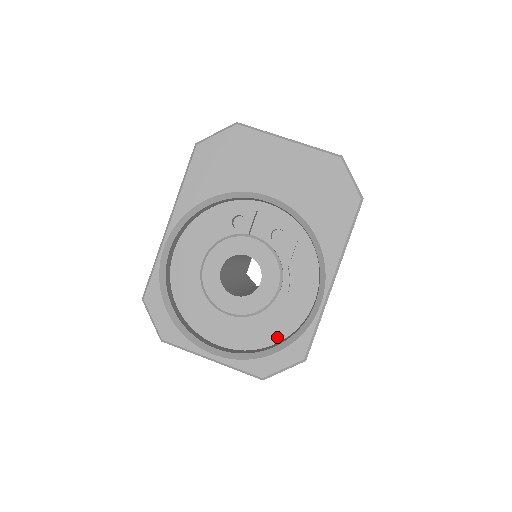
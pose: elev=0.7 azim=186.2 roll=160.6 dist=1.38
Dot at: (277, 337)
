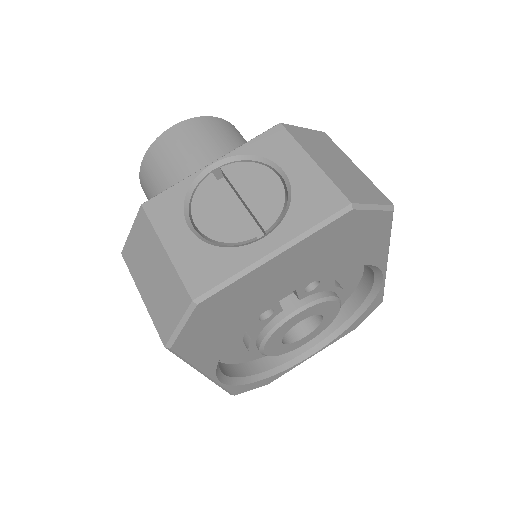
Dot at: (344, 300)
